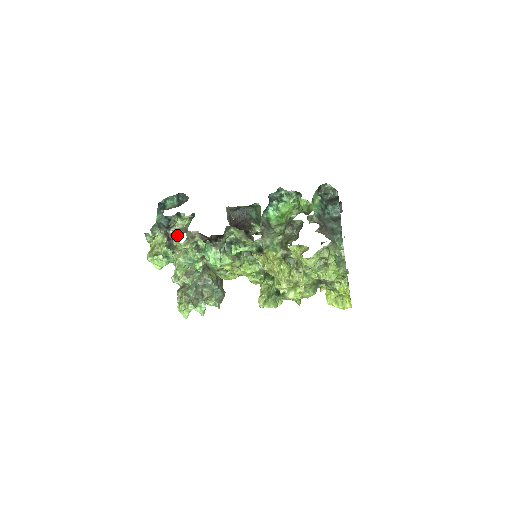
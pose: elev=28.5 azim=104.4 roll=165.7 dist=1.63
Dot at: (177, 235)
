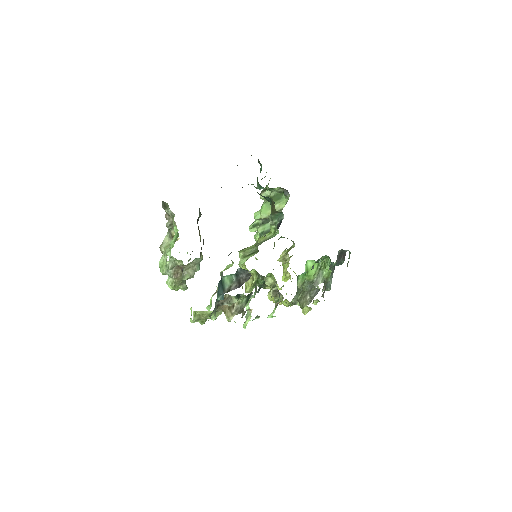
Dot at: occluded
